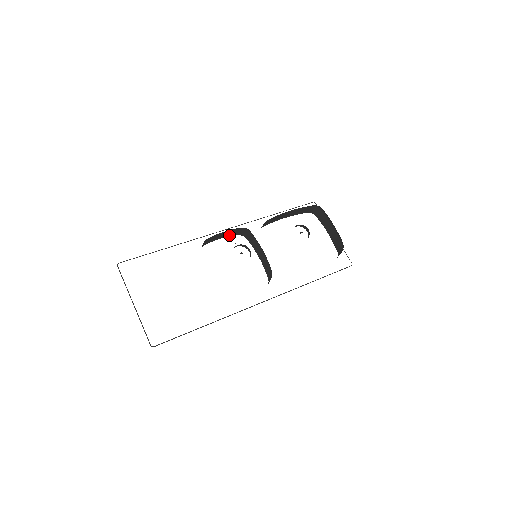
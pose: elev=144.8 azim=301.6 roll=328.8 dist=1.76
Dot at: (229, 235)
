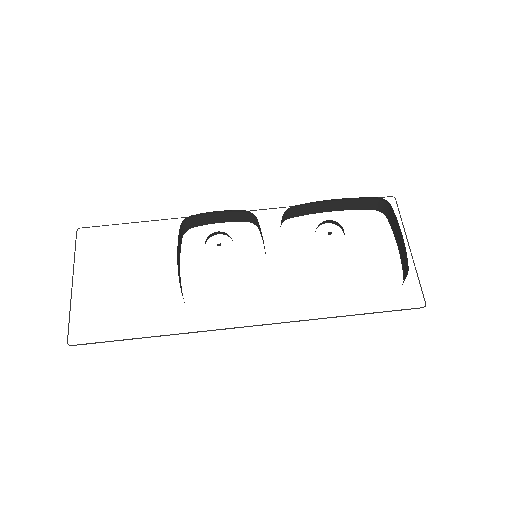
Dot at: (234, 220)
